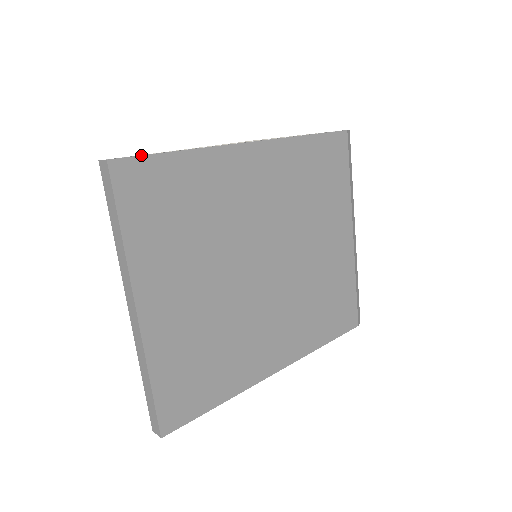
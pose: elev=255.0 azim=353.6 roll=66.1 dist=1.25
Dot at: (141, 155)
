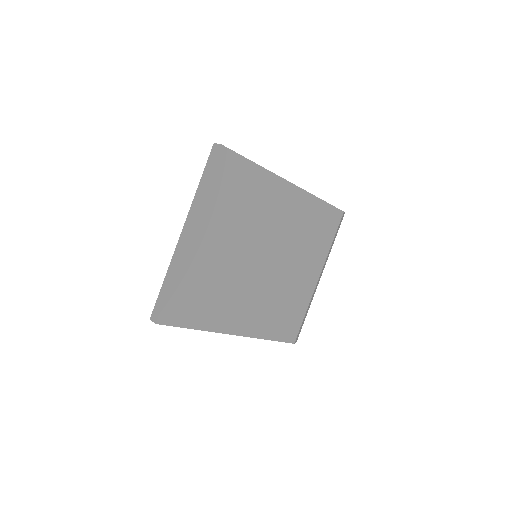
Dot at: (237, 153)
